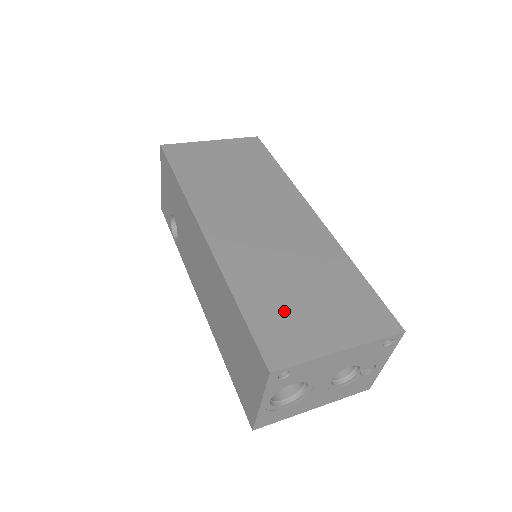
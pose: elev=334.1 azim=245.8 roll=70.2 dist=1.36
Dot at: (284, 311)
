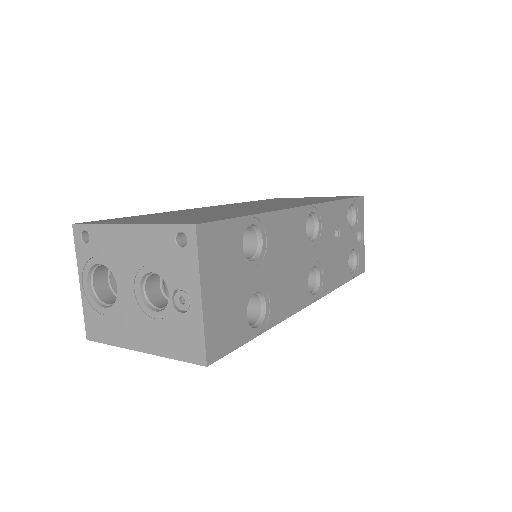
Dot at: (150, 217)
